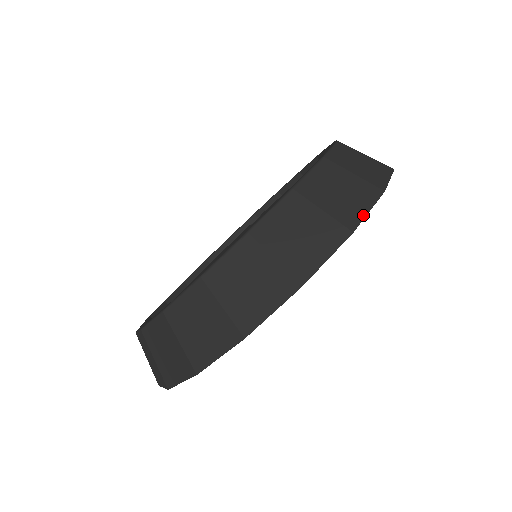
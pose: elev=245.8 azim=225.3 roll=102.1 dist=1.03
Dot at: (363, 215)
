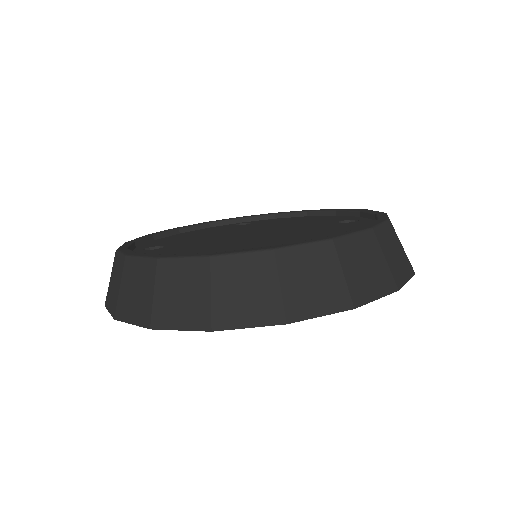
Dot at: (404, 282)
